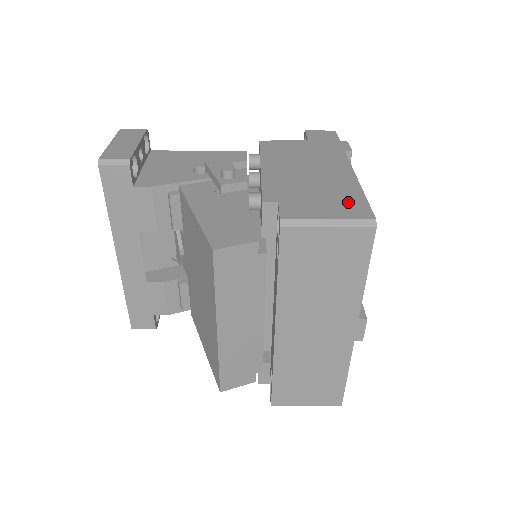
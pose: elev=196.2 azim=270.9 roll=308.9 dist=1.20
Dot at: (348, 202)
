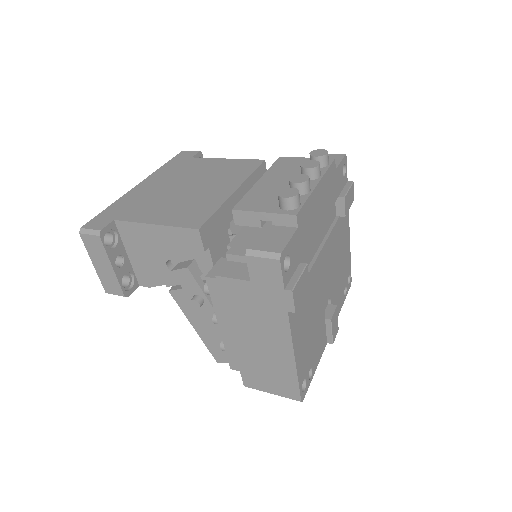
Dot at: (285, 383)
